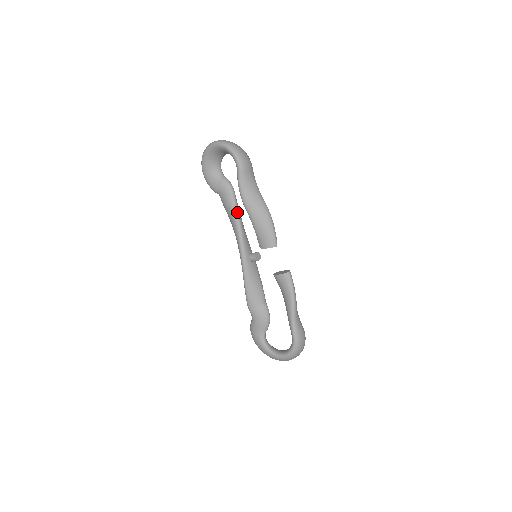
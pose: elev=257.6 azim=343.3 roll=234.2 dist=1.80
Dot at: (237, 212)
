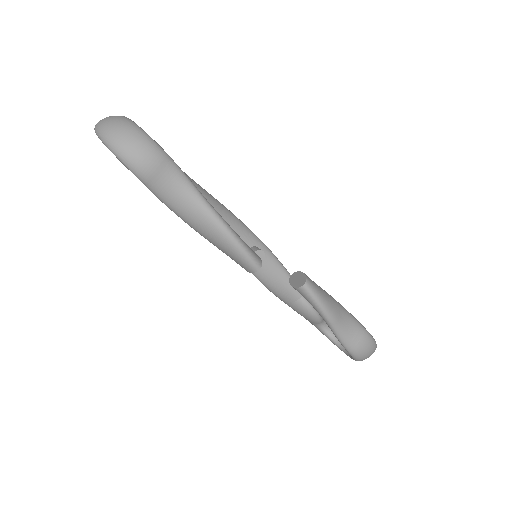
Dot at: occluded
